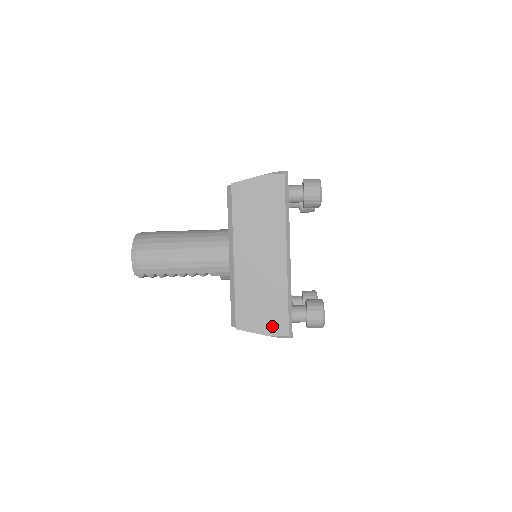
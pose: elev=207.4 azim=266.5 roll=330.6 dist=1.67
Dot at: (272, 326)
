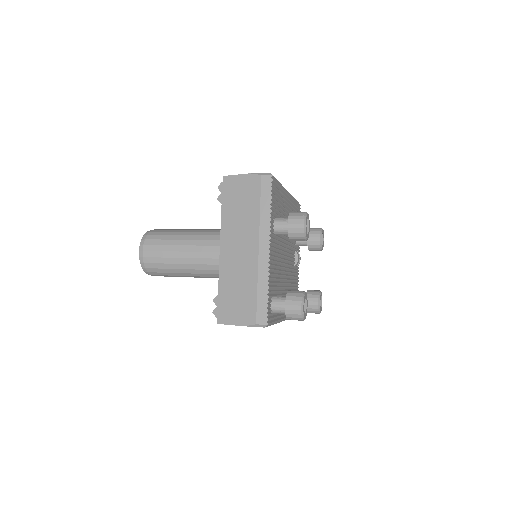
Dot at: occluded
